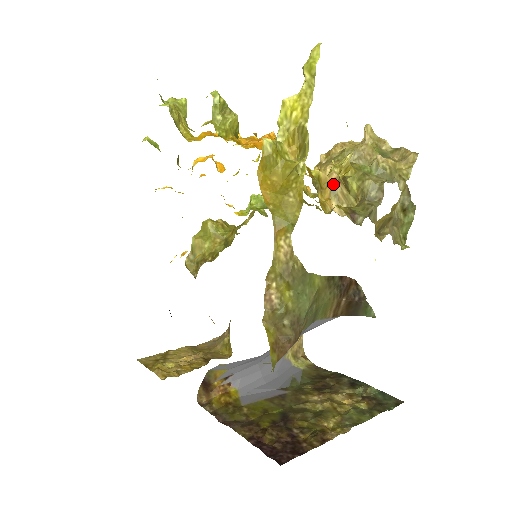
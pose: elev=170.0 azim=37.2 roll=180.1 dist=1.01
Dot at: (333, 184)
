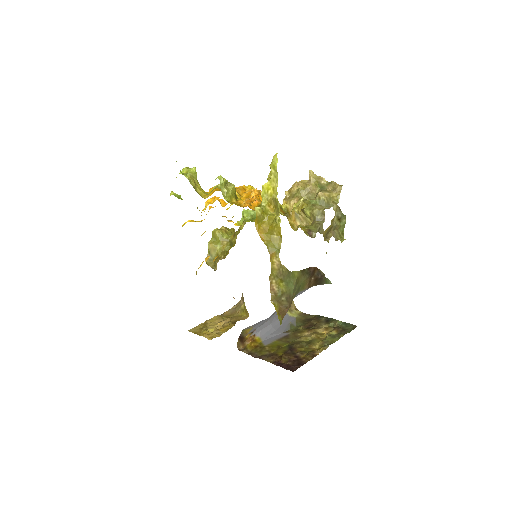
Dot at: occluded
